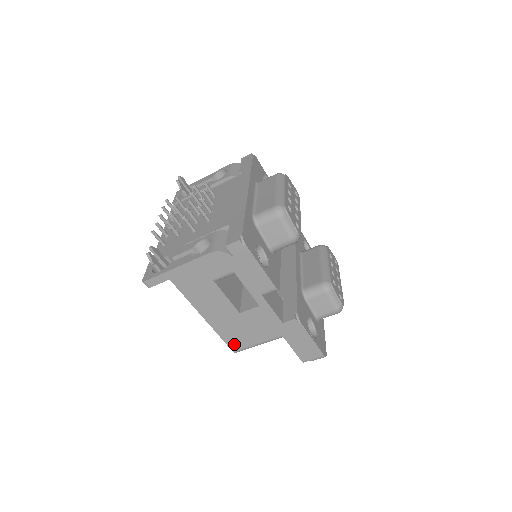
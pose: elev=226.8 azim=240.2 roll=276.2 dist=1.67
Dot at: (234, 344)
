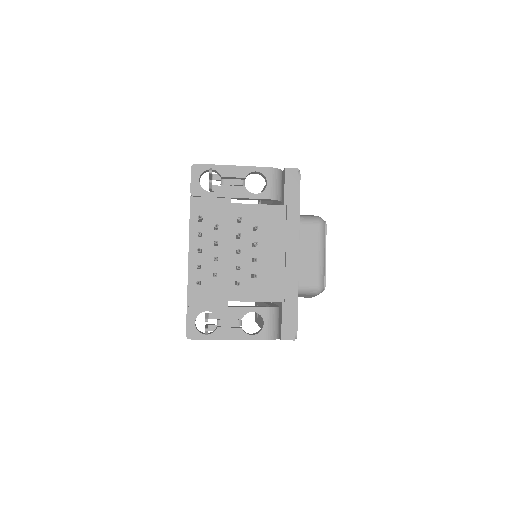
Dot at: occluded
